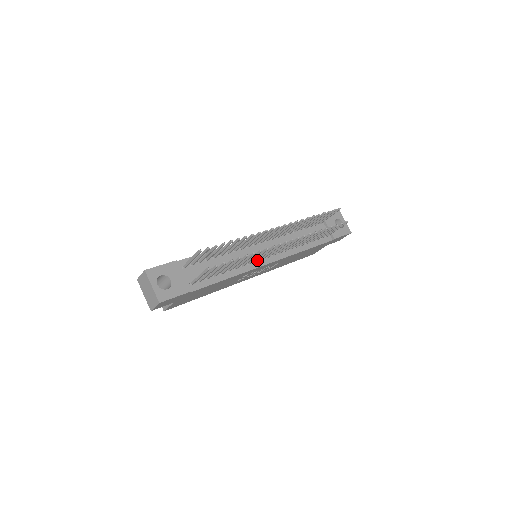
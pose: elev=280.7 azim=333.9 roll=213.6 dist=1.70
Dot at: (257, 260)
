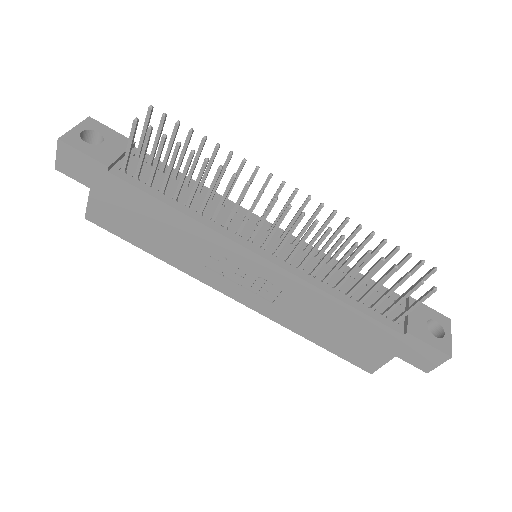
Dot at: (239, 228)
